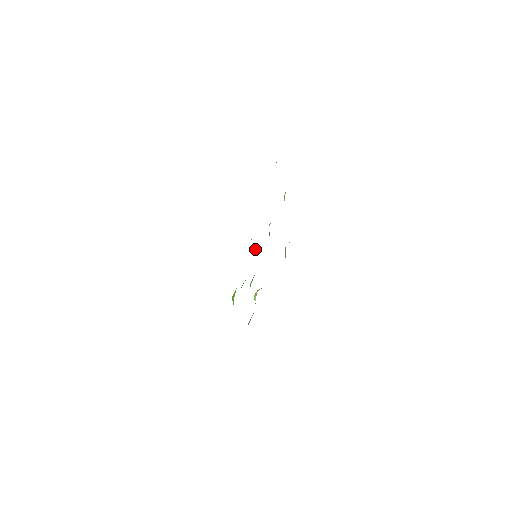
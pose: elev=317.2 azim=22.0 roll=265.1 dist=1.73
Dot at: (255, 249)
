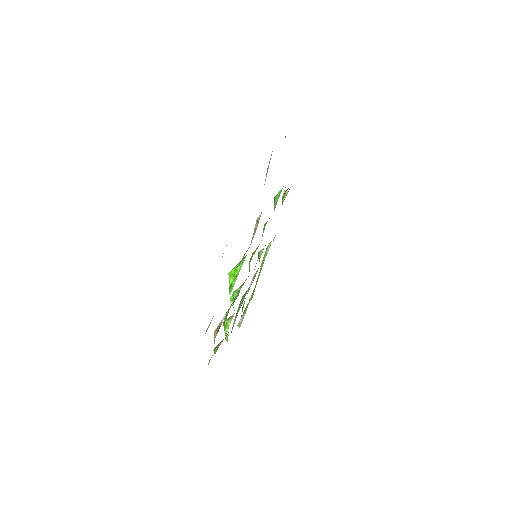
Dot at: (256, 248)
